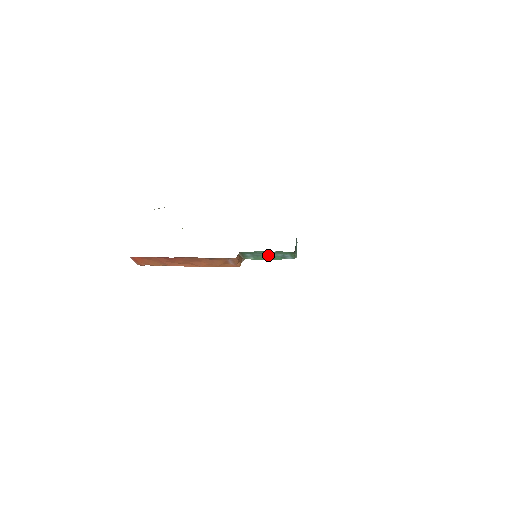
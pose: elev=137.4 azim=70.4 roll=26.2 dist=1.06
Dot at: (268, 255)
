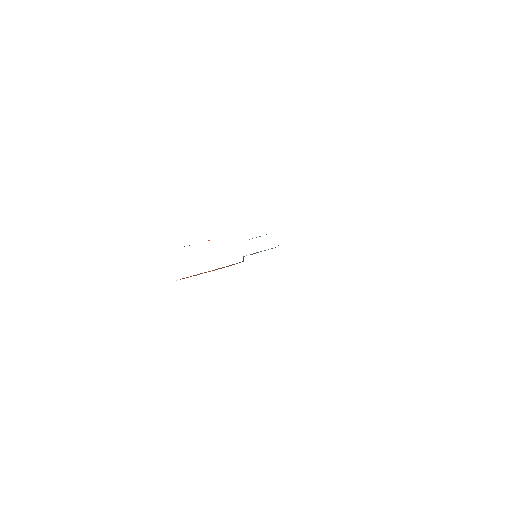
Dot at: occluded
